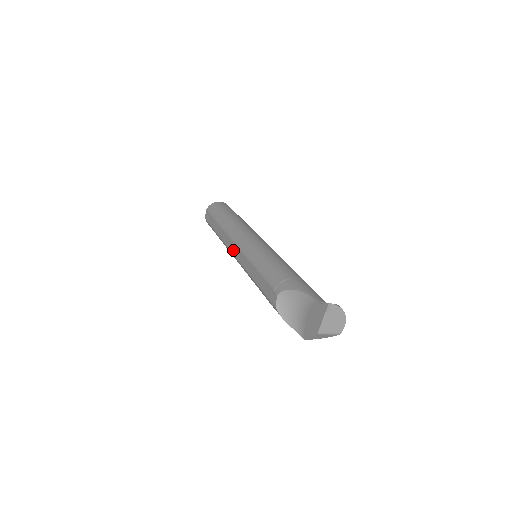
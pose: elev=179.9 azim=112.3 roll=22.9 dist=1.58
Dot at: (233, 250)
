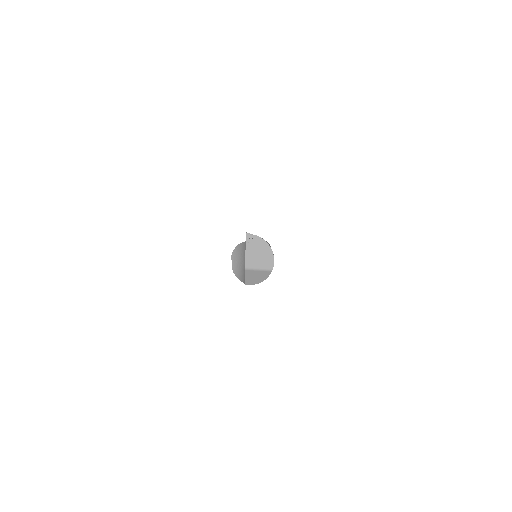
Dot at: occluded
